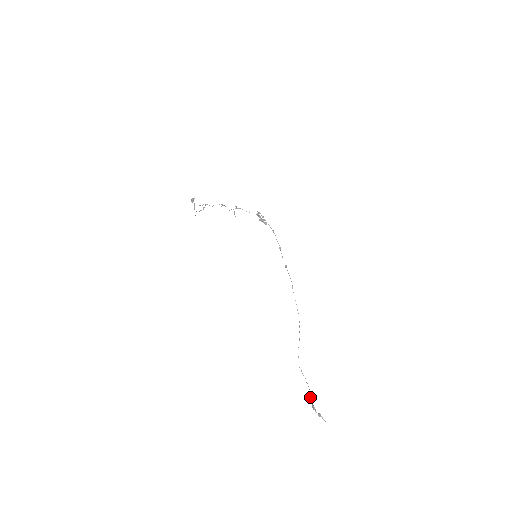
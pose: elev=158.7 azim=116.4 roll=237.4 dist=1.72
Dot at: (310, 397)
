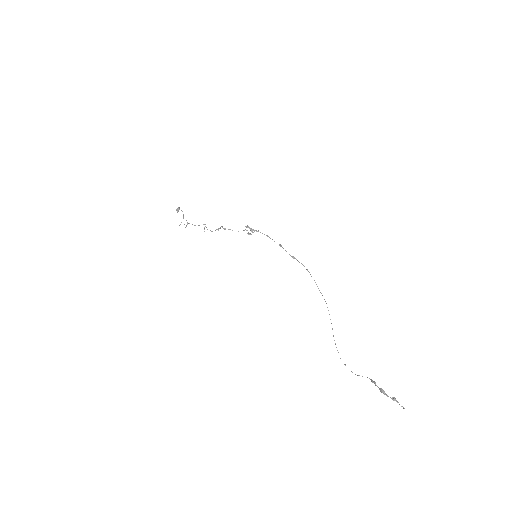
Dot at: (372, 382)
